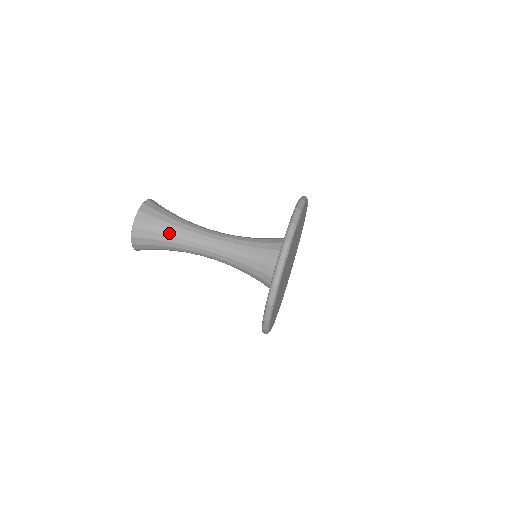
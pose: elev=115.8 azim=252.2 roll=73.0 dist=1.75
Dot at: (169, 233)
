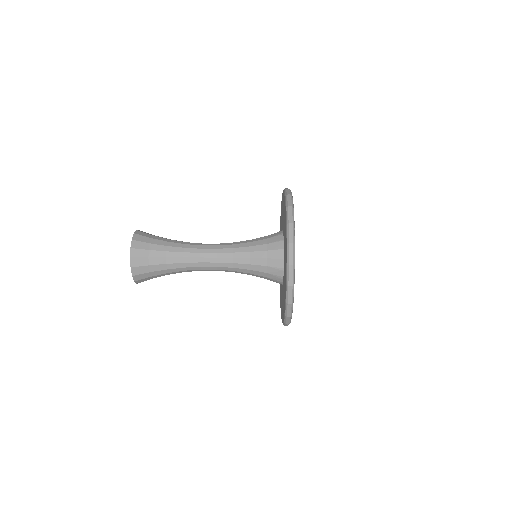
Dot at: (168, 255)
